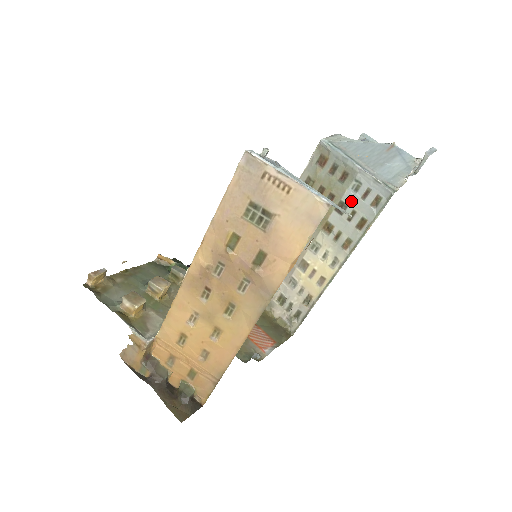
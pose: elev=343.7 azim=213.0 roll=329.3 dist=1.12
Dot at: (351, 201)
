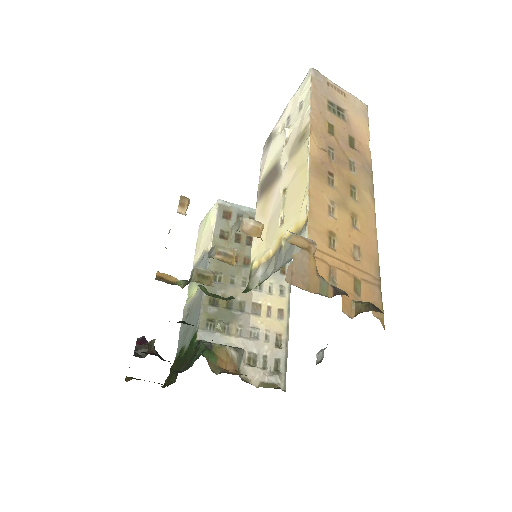
Dot at: occluded
